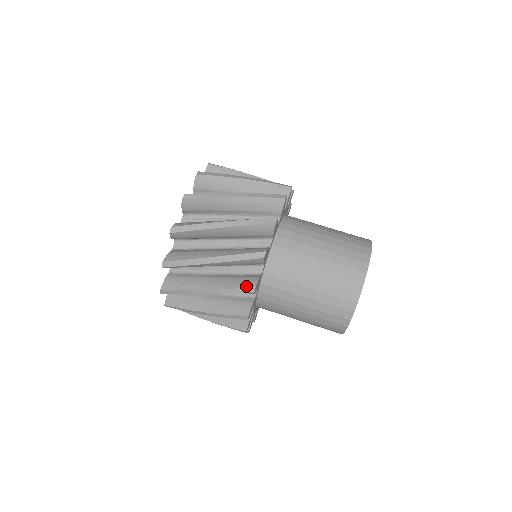
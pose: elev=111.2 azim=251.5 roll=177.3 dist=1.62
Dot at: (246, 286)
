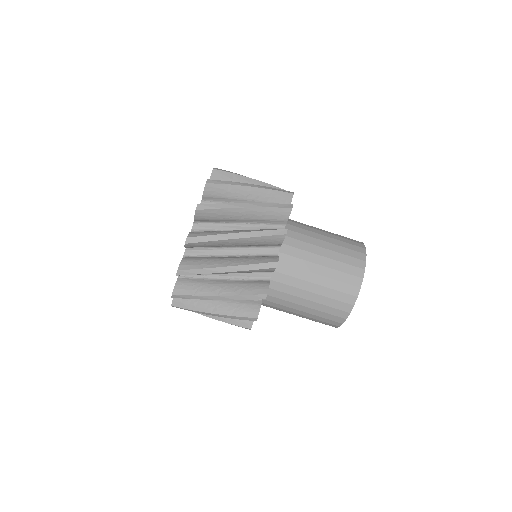
Dot at: (249, 316)
